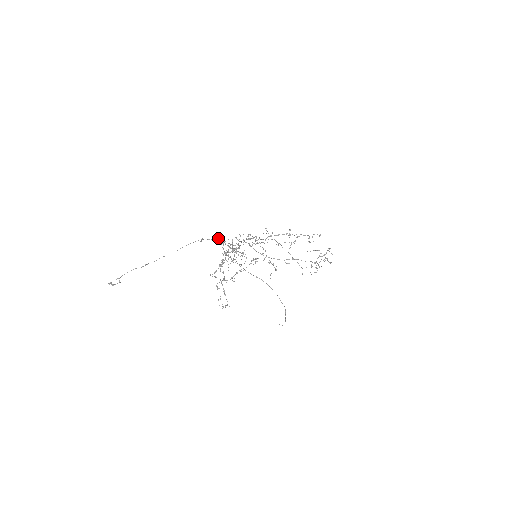
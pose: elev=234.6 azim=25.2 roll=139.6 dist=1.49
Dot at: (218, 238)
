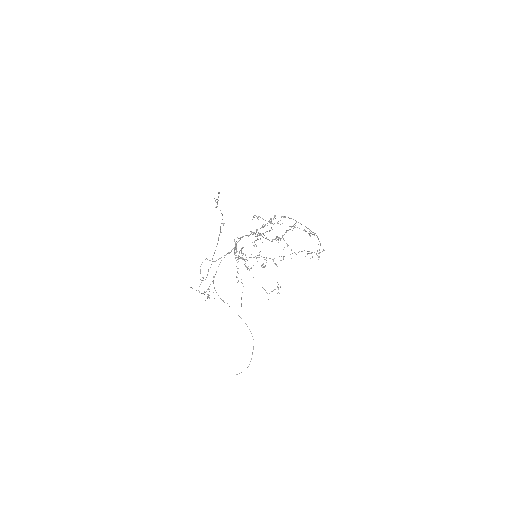
Dot at: occluded
